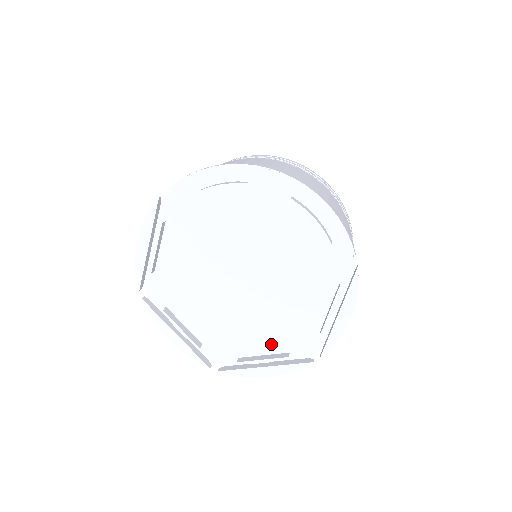
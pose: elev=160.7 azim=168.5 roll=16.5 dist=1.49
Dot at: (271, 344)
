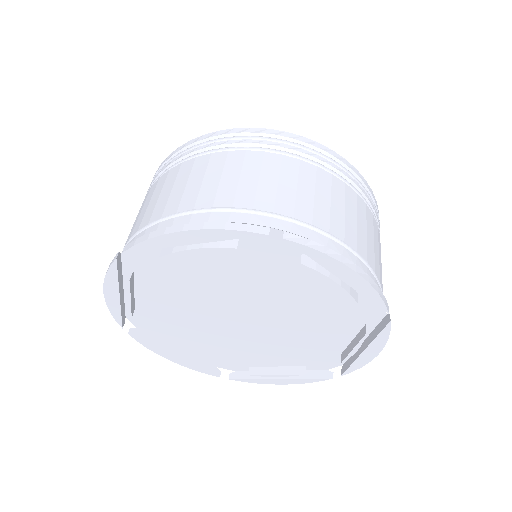
Dot at: (200, 347)
